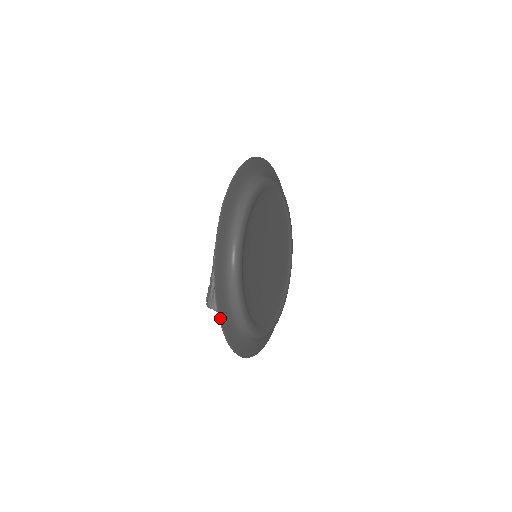
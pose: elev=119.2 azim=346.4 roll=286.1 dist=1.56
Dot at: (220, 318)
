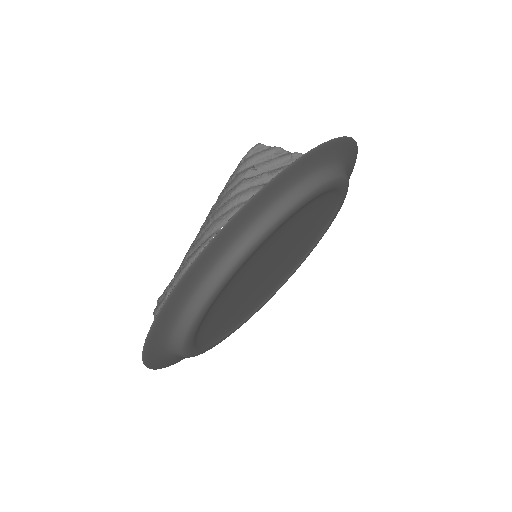
Dot at: (148, 366)
